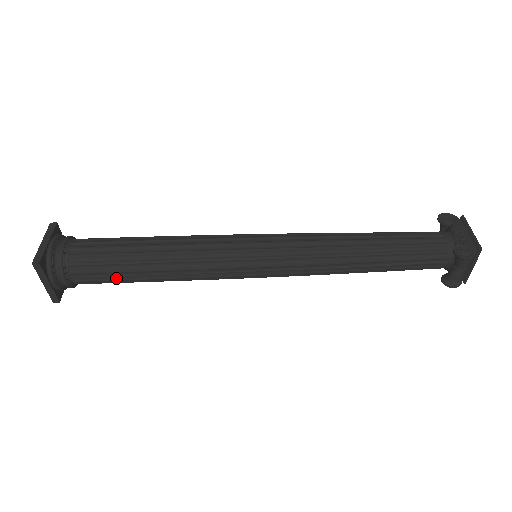
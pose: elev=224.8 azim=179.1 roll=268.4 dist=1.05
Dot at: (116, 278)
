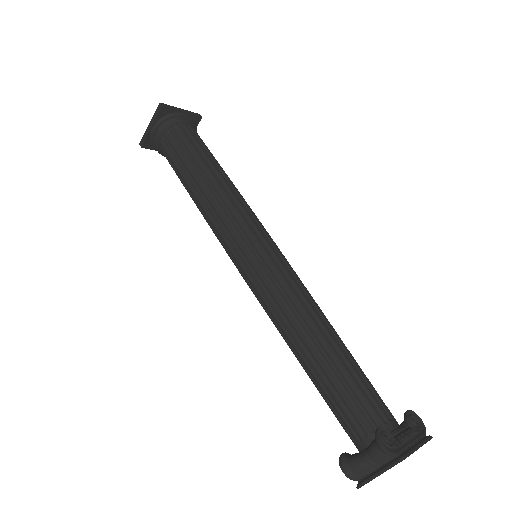
Dot at: (178, 163)
